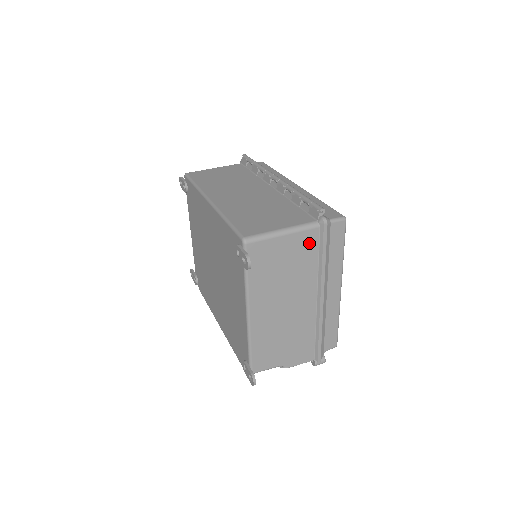
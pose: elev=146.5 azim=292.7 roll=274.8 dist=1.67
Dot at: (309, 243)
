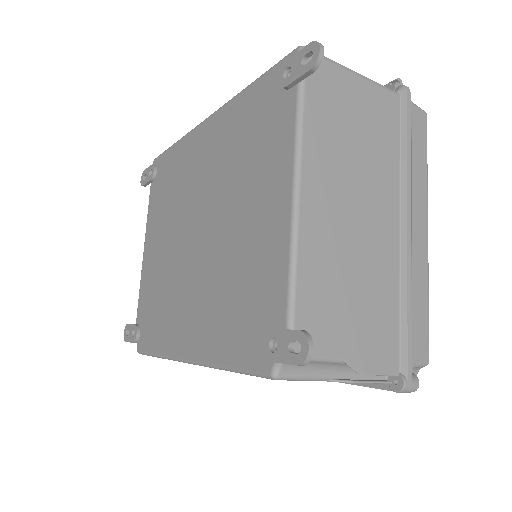
Dot at: (388, 113)
